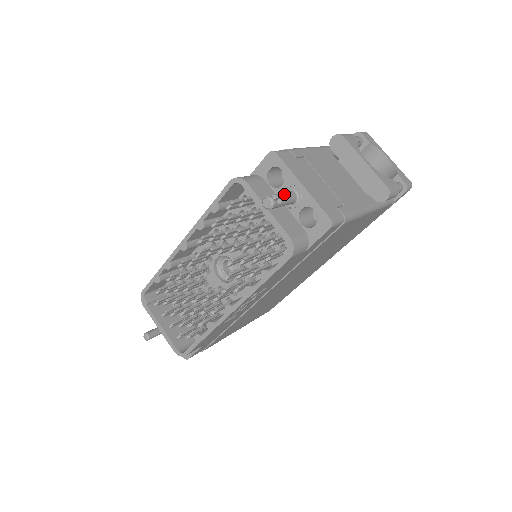
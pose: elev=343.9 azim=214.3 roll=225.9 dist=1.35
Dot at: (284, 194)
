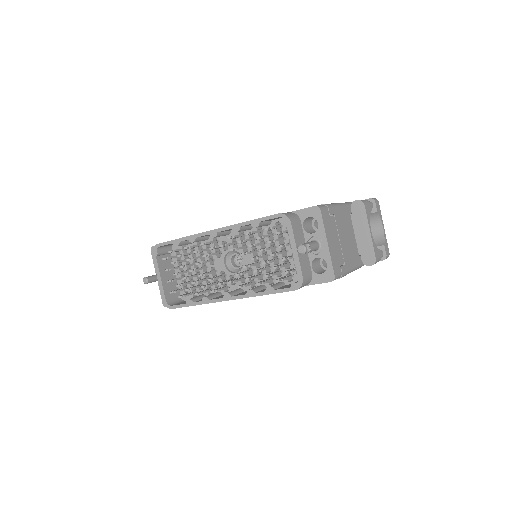
Dot at: (313, 245)
